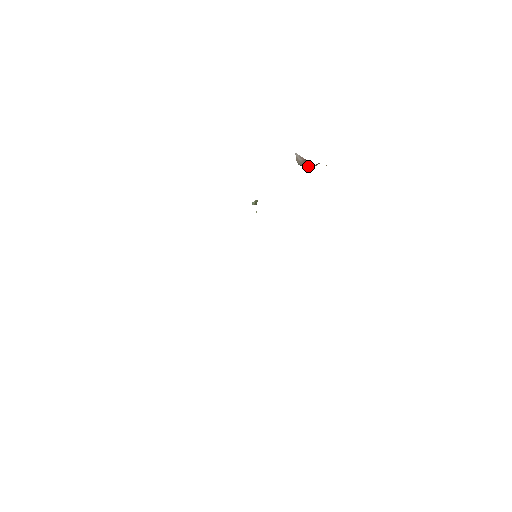
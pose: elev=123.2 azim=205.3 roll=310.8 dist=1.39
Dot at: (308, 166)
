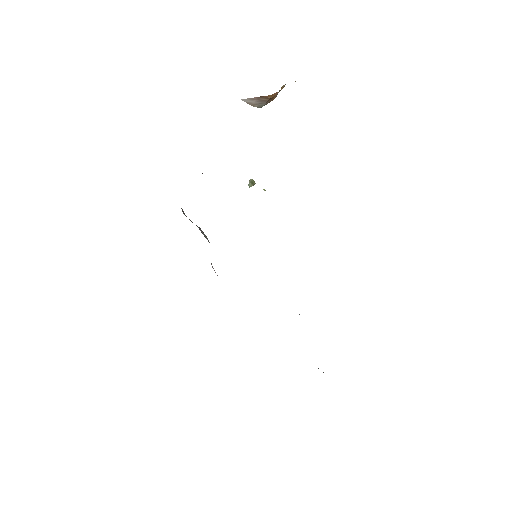
Dot at: (270, 101)
